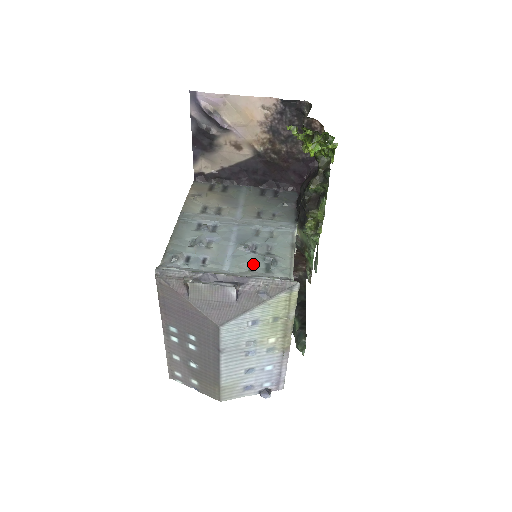
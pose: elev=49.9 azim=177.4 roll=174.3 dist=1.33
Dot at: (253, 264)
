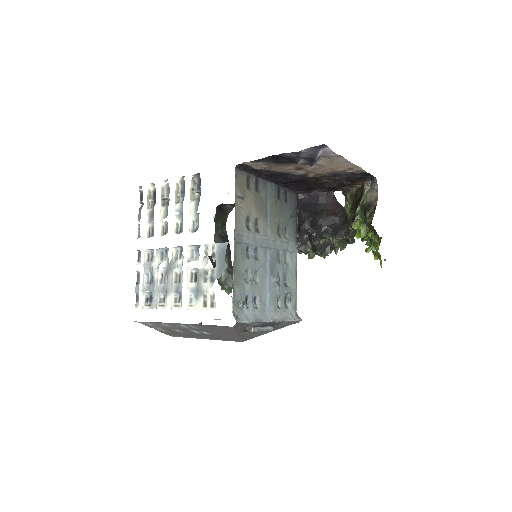
Dot at: (279, 299)
